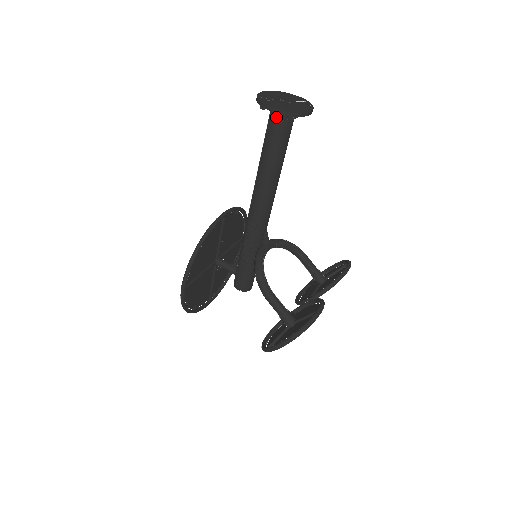
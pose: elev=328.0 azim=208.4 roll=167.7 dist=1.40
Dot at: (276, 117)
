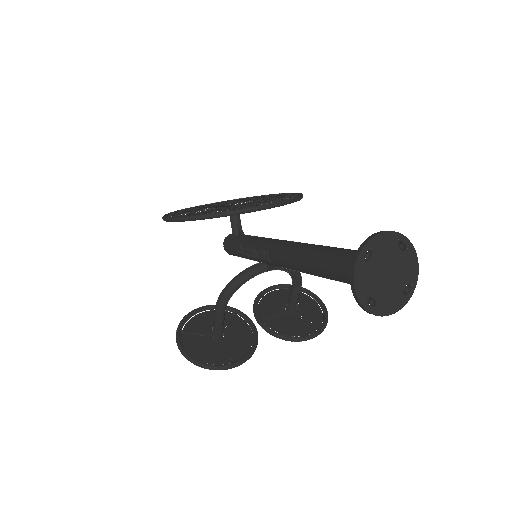
Dot at: occluded
